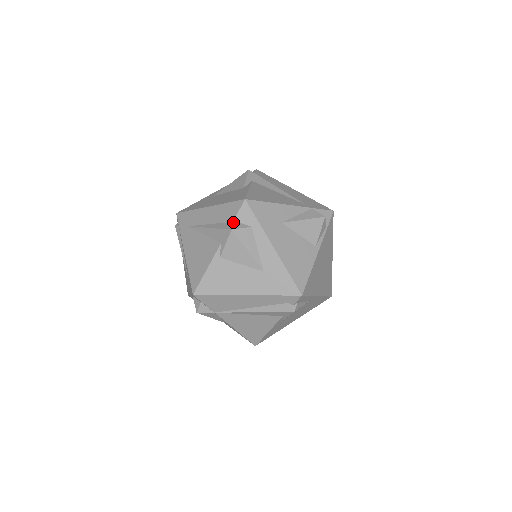
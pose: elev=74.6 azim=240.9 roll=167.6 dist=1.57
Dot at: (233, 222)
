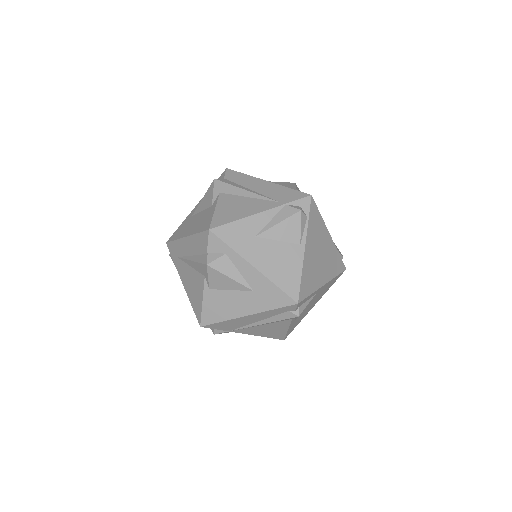
Dot at: (207, 255)
